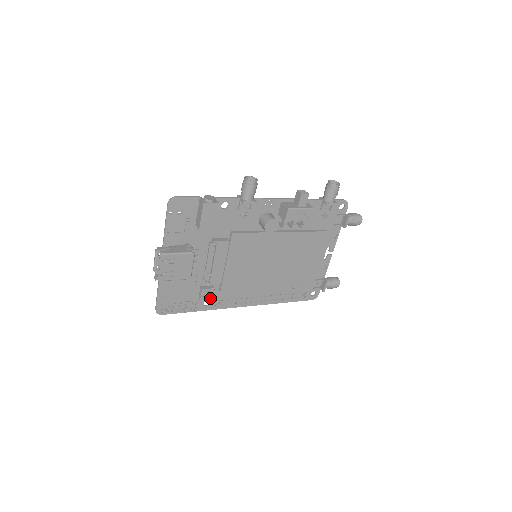
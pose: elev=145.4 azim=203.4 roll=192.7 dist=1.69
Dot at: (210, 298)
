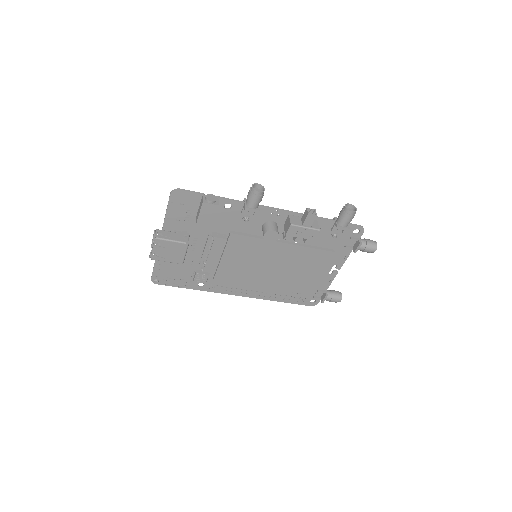
Dot at: (203, 282)
